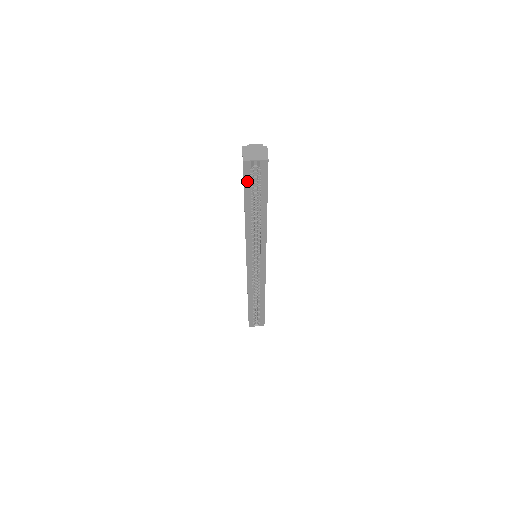
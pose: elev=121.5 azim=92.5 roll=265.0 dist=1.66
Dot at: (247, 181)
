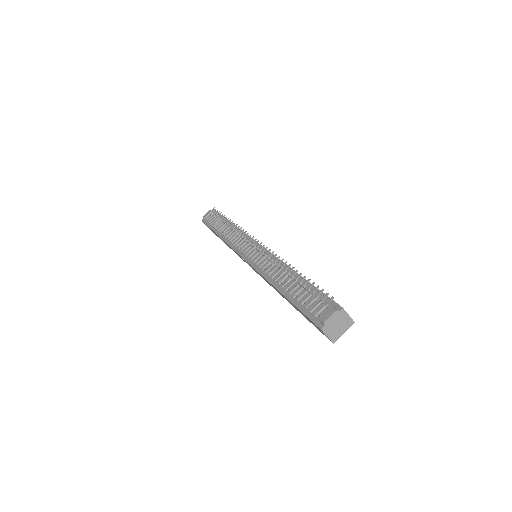
Dot at: occluded
